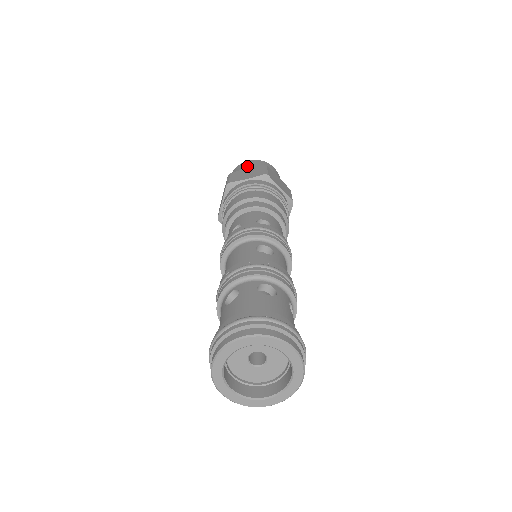
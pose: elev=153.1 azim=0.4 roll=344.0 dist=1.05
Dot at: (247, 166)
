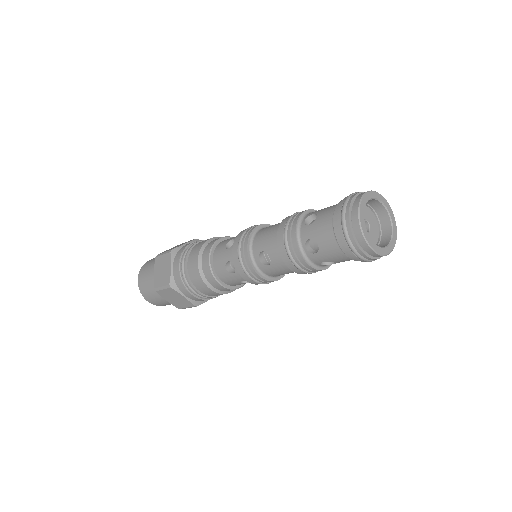
Dot at: occluded
